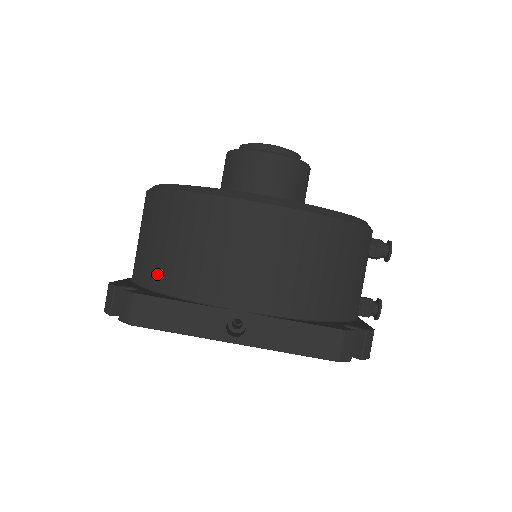
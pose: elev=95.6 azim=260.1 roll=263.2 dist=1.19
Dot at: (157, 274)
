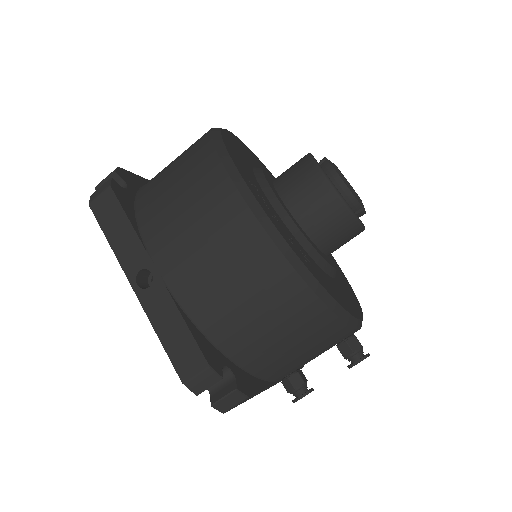
Dot at: (148, 190)
